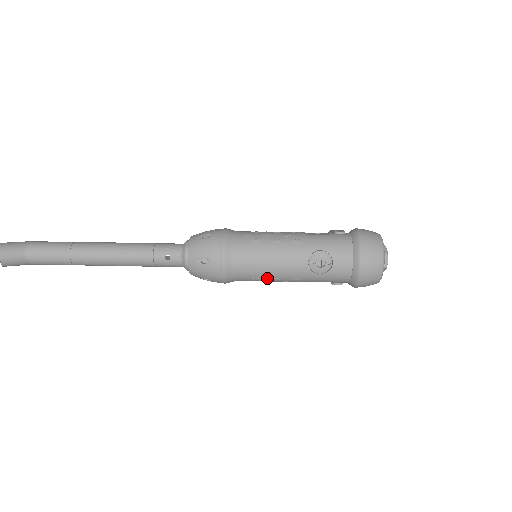
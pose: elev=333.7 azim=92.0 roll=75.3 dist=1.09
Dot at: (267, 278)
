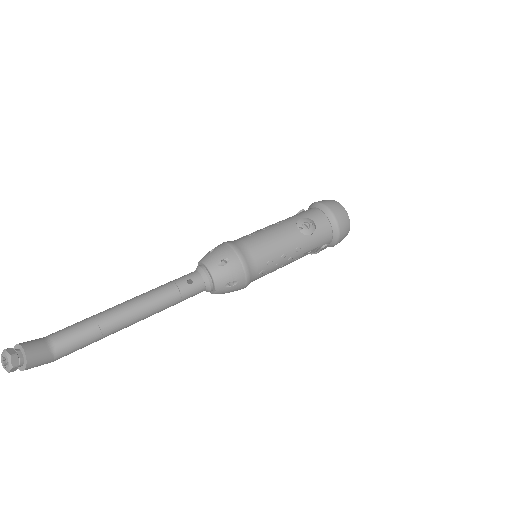
Dot at: (277, 258)
